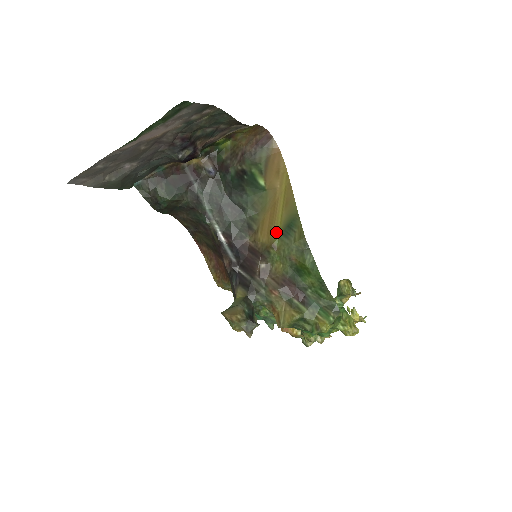
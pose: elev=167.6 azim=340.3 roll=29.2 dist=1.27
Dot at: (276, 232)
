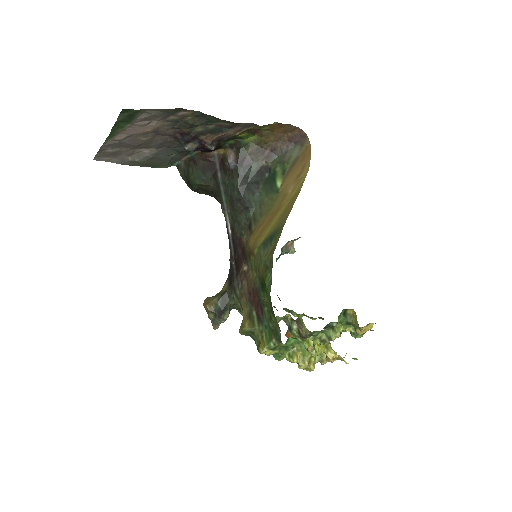
Dot at: (261, 239)
